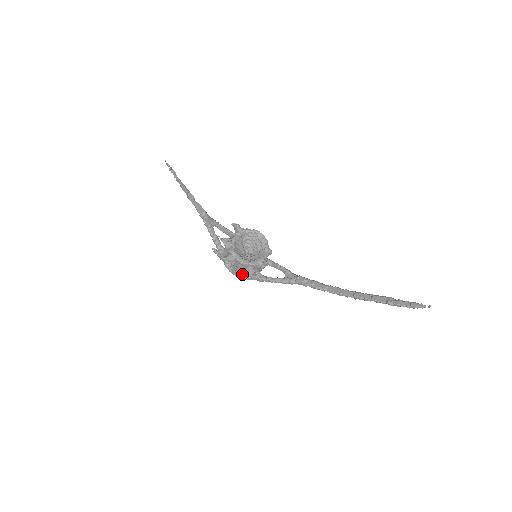
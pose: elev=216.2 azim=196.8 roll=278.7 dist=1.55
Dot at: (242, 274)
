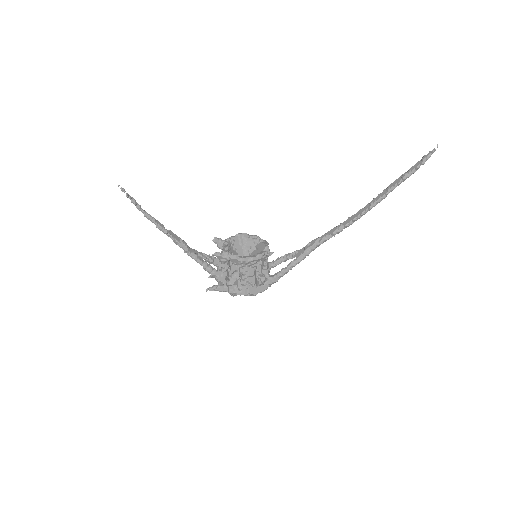
Dot at: (254, 286)
